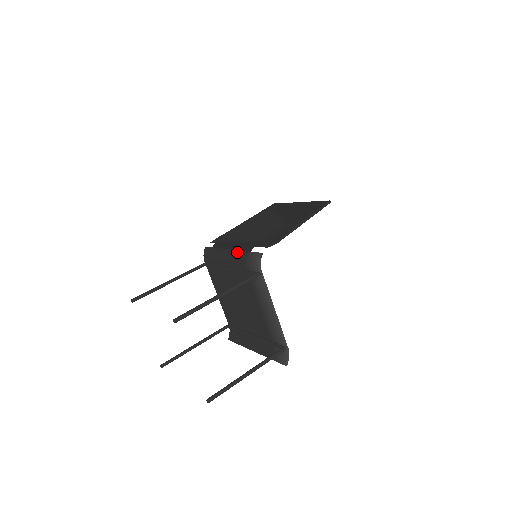
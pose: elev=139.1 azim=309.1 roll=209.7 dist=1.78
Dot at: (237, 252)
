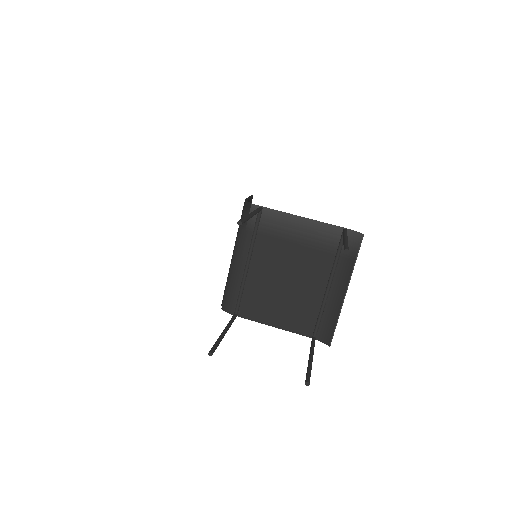
Dot at: (237, 243)
